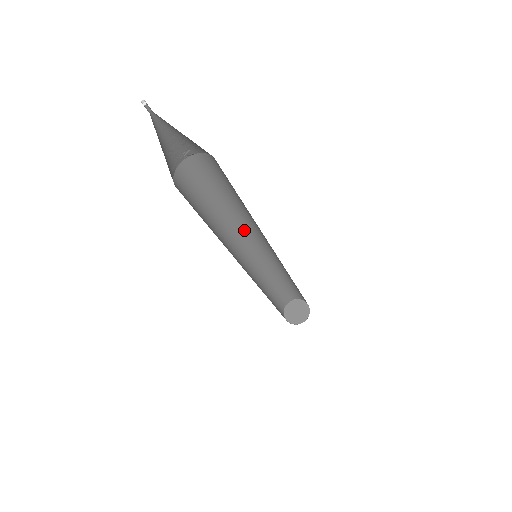
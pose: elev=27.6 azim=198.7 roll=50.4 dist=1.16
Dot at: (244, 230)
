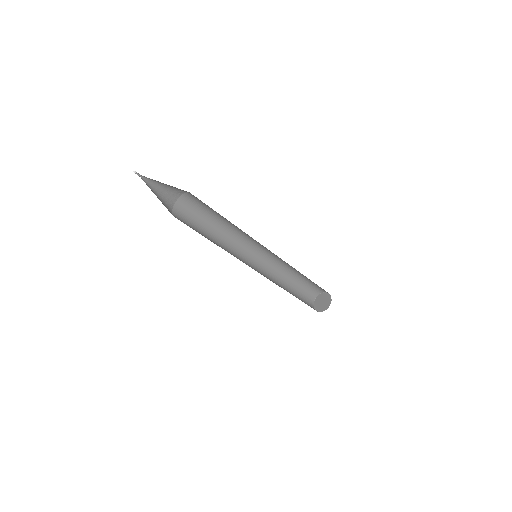
Dot at: (247, 237)
